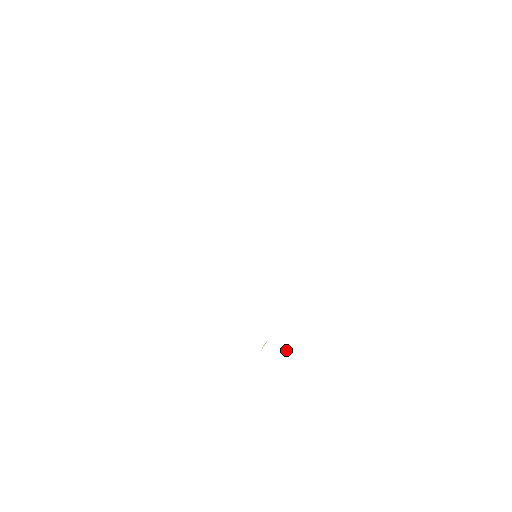
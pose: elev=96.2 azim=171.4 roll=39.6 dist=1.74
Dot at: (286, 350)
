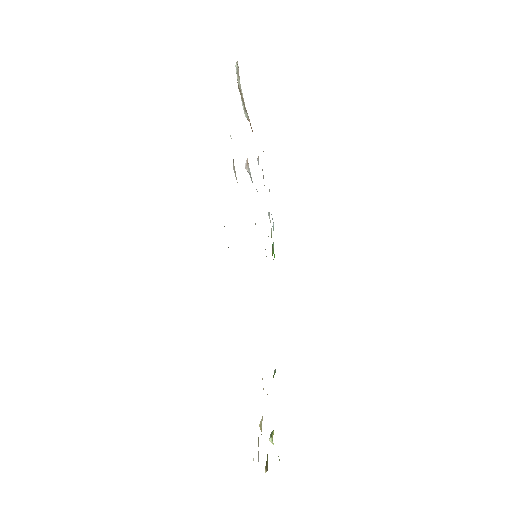
Dot at: (272, 438)
